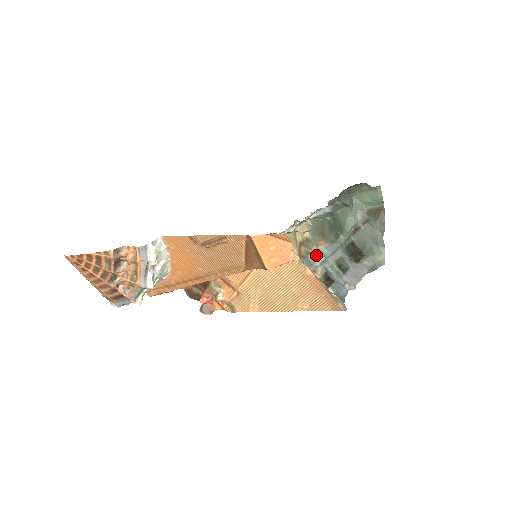
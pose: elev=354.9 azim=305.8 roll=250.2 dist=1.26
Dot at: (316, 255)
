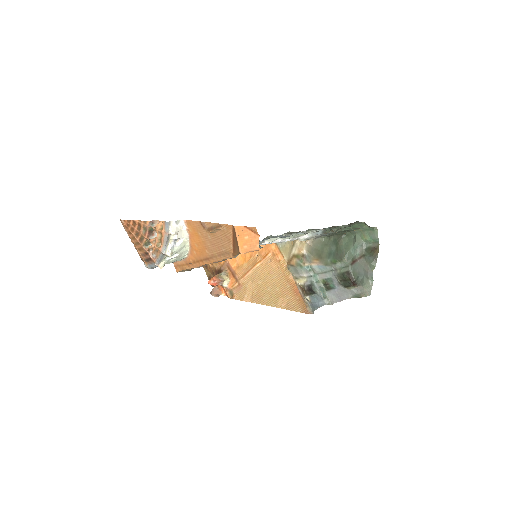
Dot at: (307, 270)
